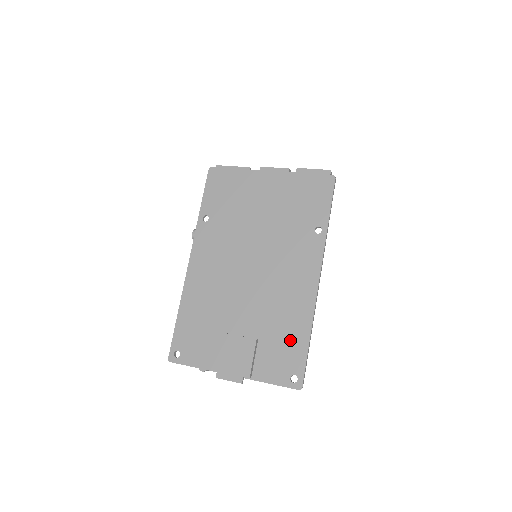
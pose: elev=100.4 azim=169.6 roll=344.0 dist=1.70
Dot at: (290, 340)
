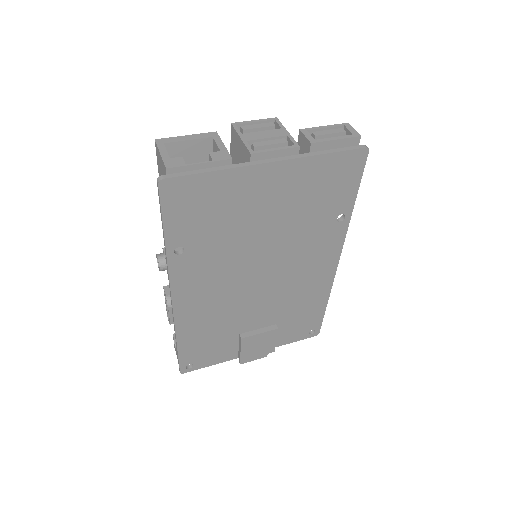
Dot at: (308, 313)
